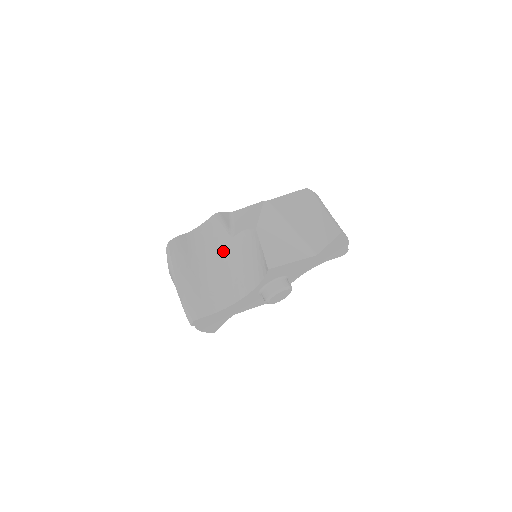
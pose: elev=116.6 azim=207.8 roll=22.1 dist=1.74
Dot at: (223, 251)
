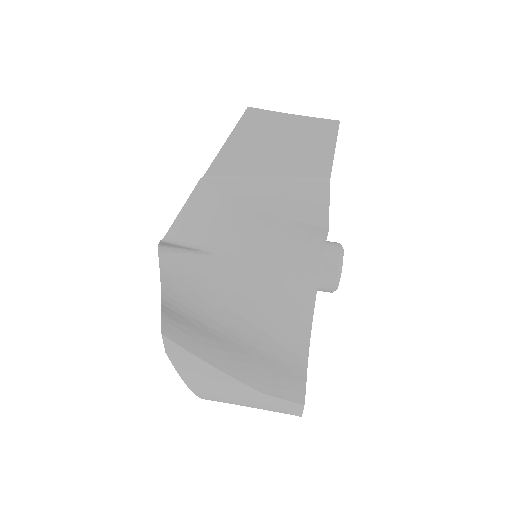
Dot at: (225, 282)
